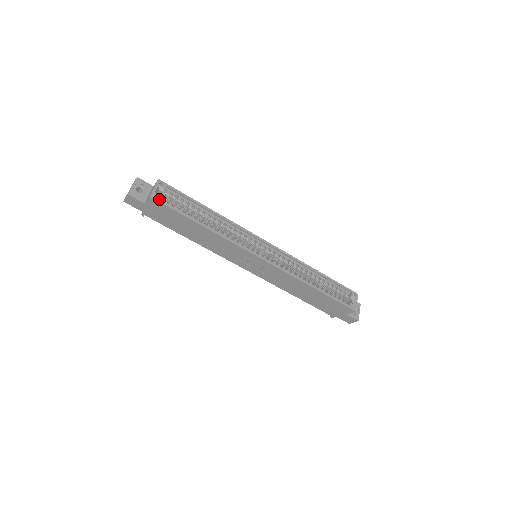
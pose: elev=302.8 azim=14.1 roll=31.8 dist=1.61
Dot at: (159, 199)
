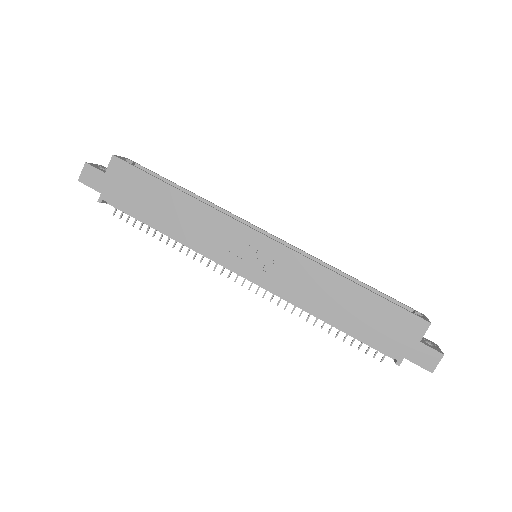
Dot at: (124, 160)
